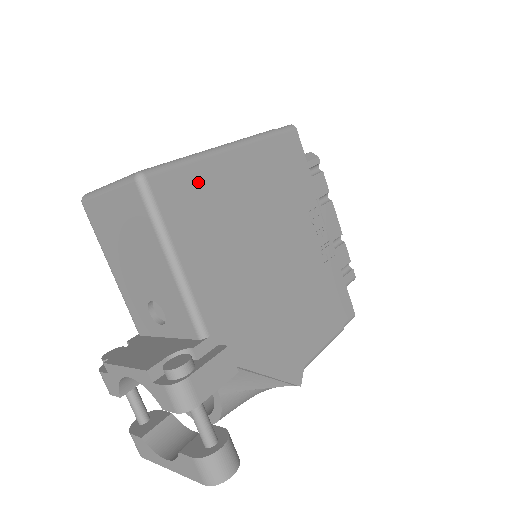
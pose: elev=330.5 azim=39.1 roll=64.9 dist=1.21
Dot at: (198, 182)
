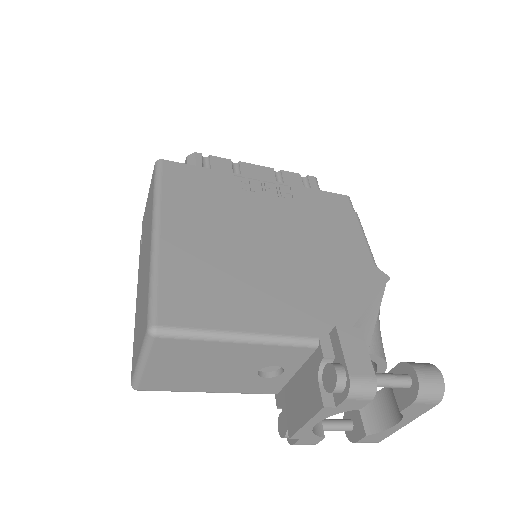
Dot at: (178, 279)
